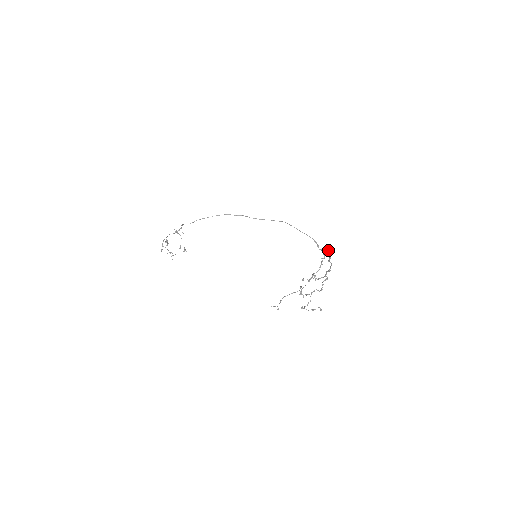
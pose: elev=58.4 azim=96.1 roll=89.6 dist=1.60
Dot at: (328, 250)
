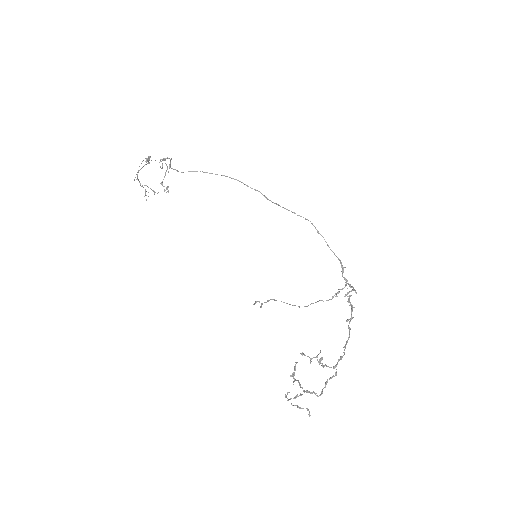
Dot at: (353, 289)
